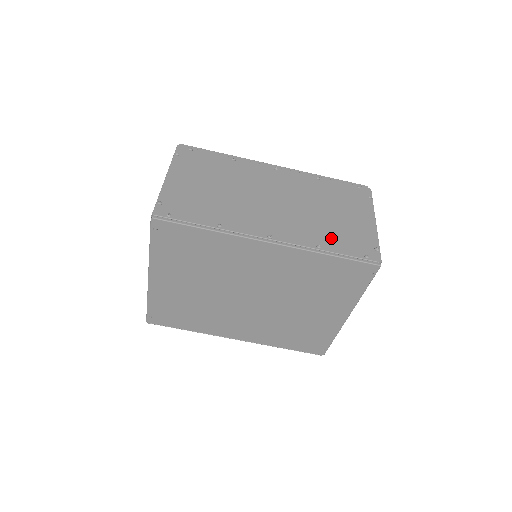
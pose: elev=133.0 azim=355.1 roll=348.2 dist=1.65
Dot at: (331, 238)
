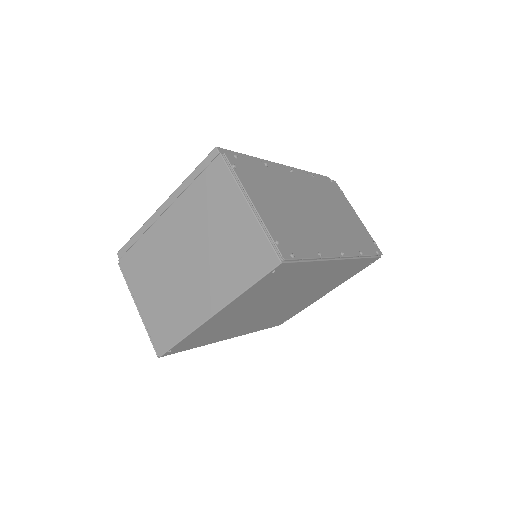
Dot at: (358, 241)
